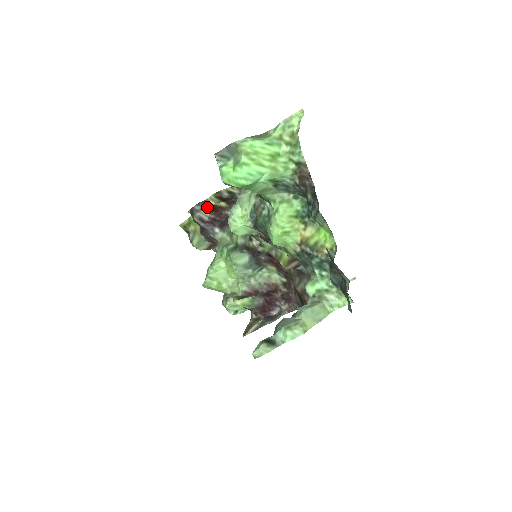
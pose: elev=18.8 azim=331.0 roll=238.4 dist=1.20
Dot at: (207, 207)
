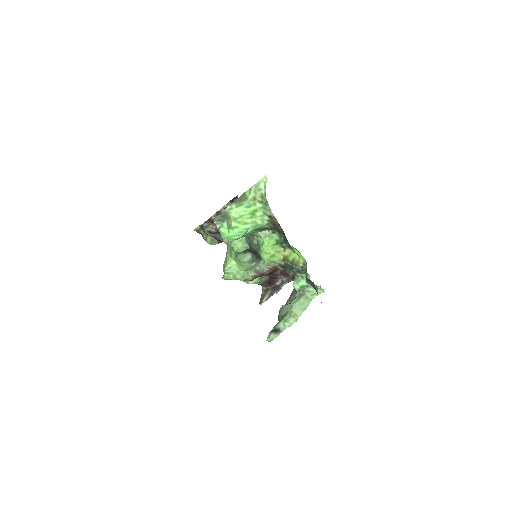
Dot at: (212, 222)
